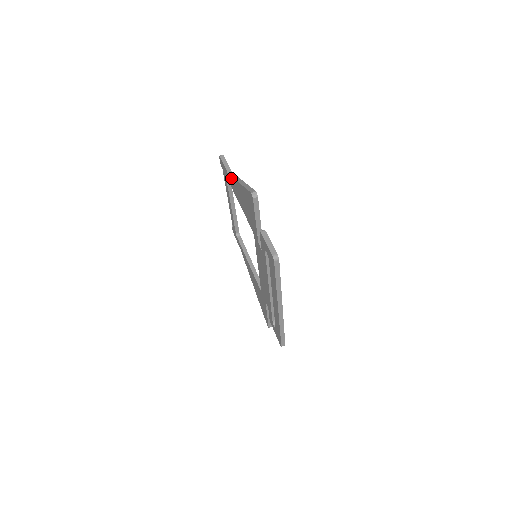
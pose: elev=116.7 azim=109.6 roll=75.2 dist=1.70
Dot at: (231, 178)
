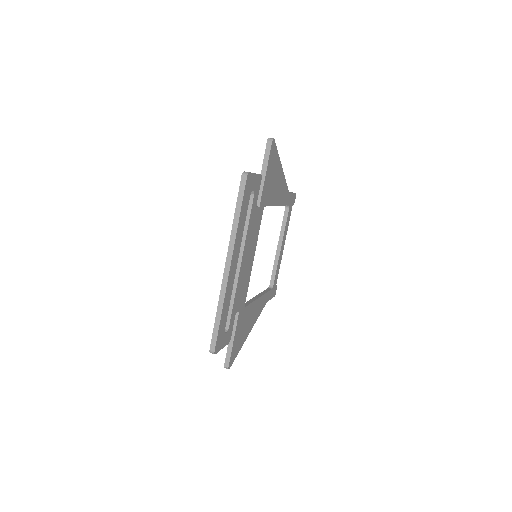
Dot at: occluded
